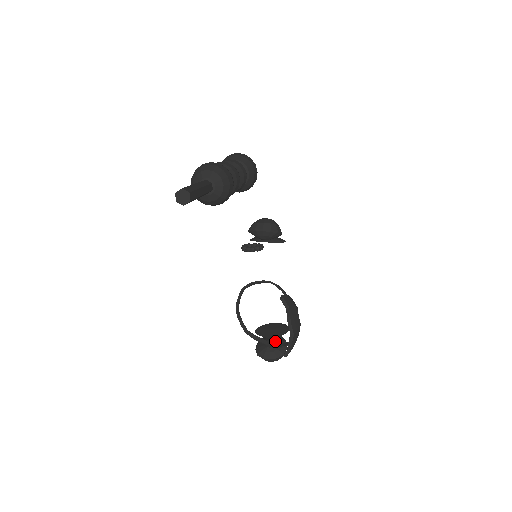
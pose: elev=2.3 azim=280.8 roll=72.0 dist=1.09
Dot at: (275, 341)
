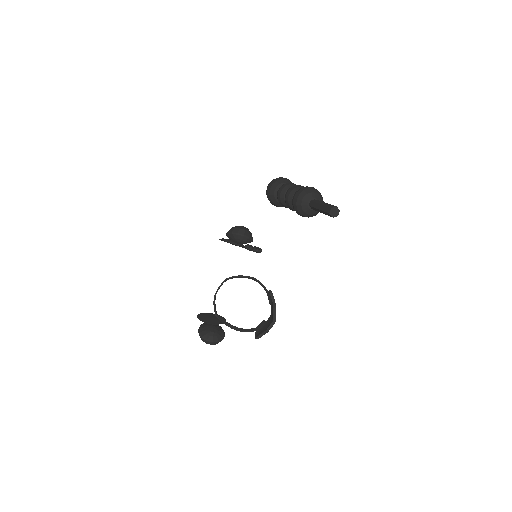
Dot at: (217, 328)
